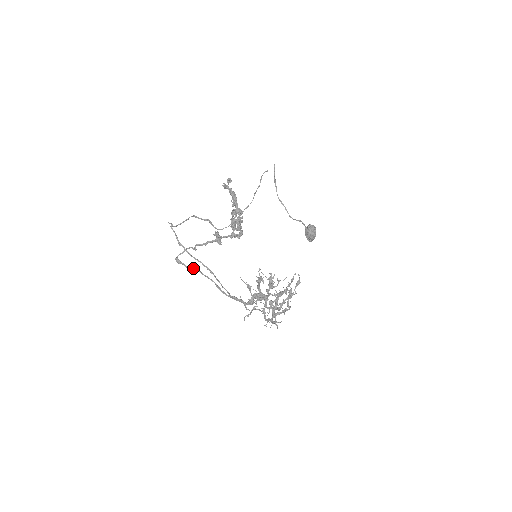
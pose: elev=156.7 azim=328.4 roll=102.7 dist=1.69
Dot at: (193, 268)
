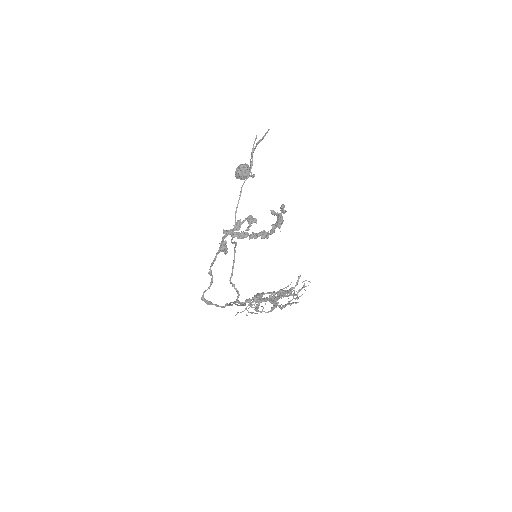
Dot at: occluded
